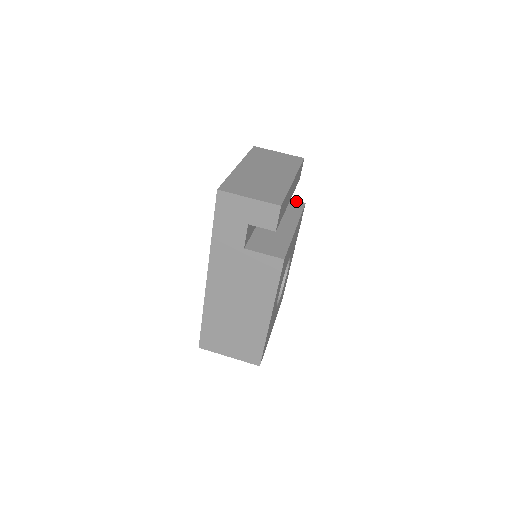
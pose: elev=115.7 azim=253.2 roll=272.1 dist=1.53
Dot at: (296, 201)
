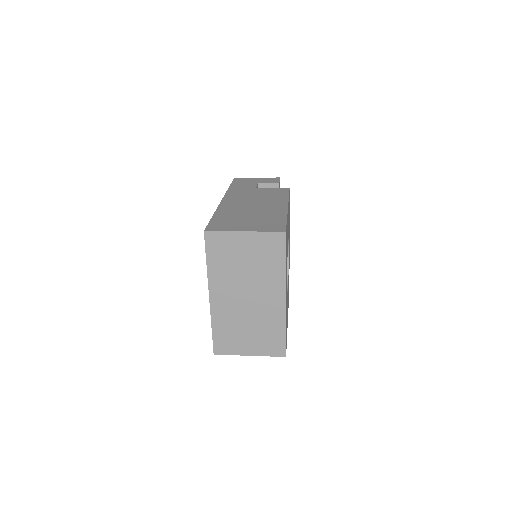
Dot at: occluded
